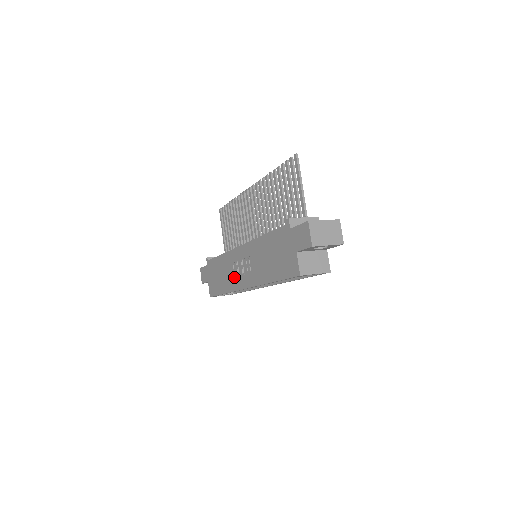
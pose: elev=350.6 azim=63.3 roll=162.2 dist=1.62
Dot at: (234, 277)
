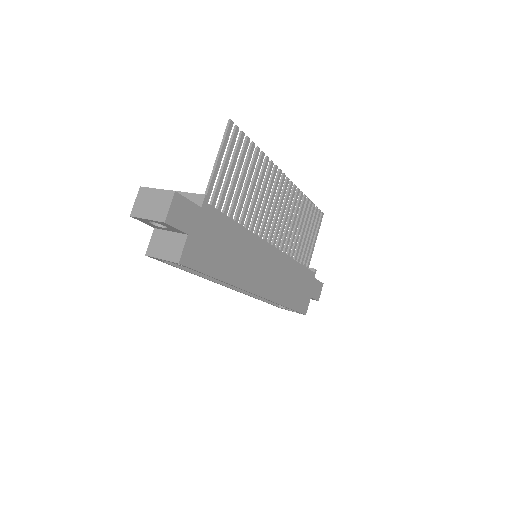
Dot at: occluded
